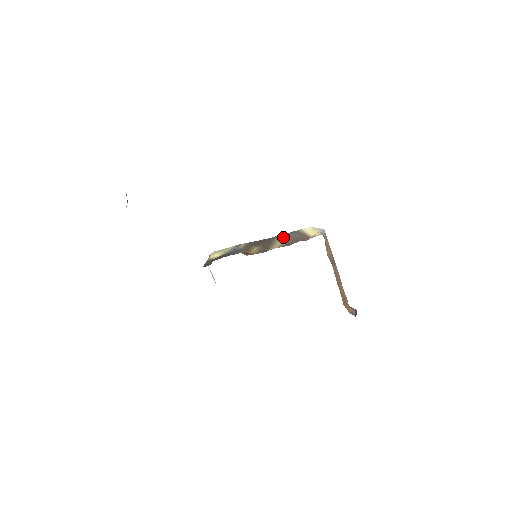
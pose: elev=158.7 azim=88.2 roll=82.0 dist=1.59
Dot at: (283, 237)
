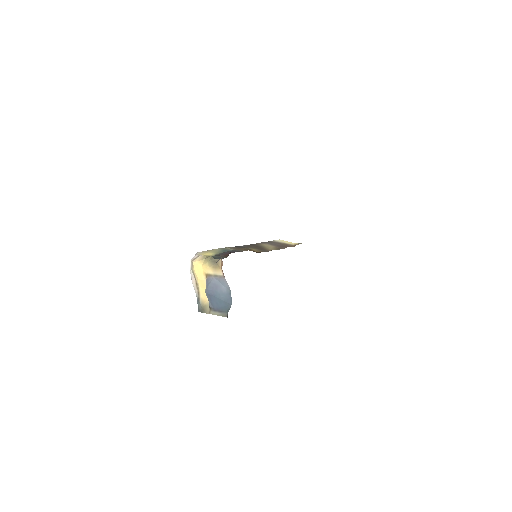
Dot at: (266, 244)
